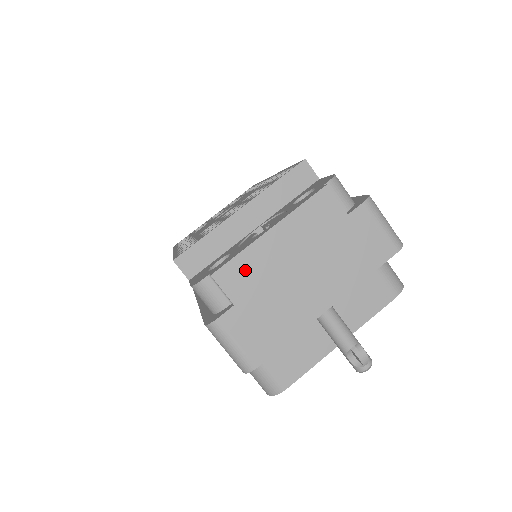
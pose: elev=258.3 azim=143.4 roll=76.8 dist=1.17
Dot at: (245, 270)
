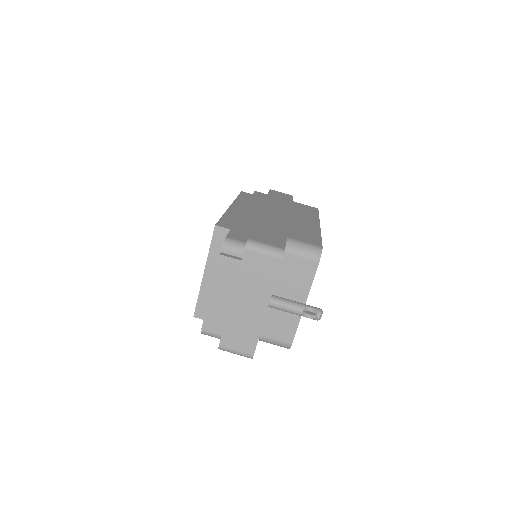
Dot at: (214, 318)
